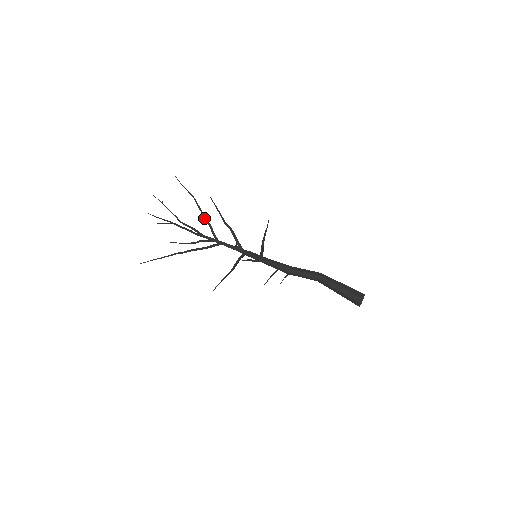
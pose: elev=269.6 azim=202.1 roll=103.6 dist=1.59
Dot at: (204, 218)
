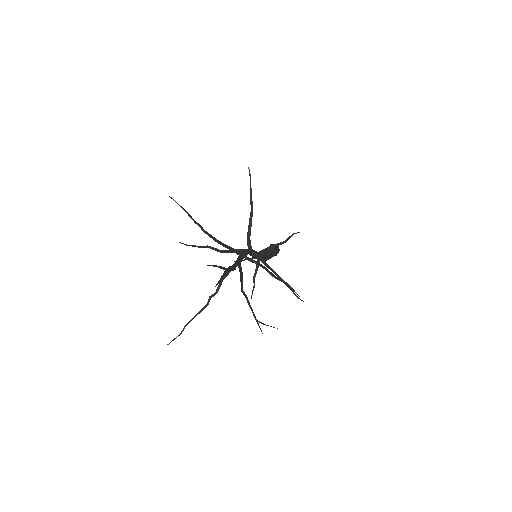
Dot at: occluded
